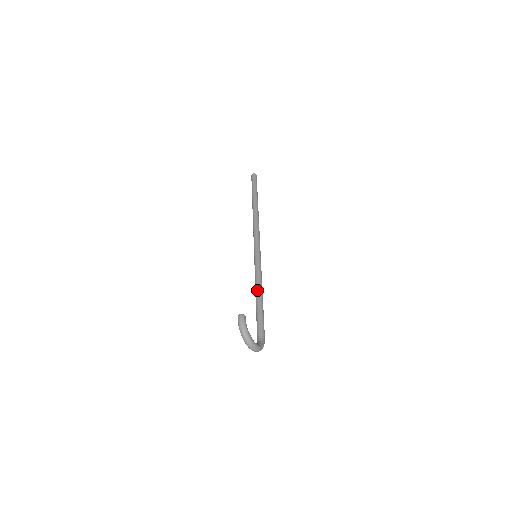
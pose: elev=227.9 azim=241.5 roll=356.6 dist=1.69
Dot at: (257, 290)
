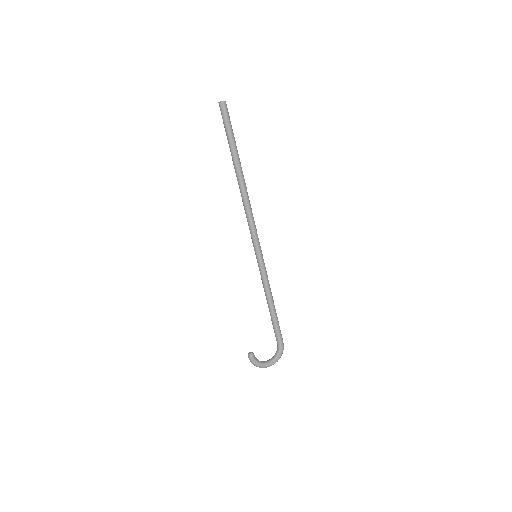
Dot at: (266, 299)
